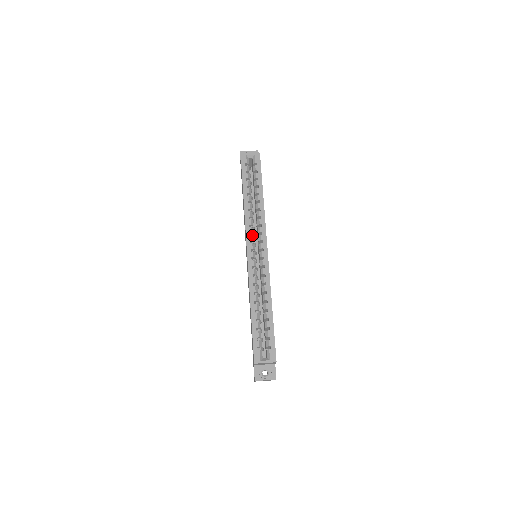
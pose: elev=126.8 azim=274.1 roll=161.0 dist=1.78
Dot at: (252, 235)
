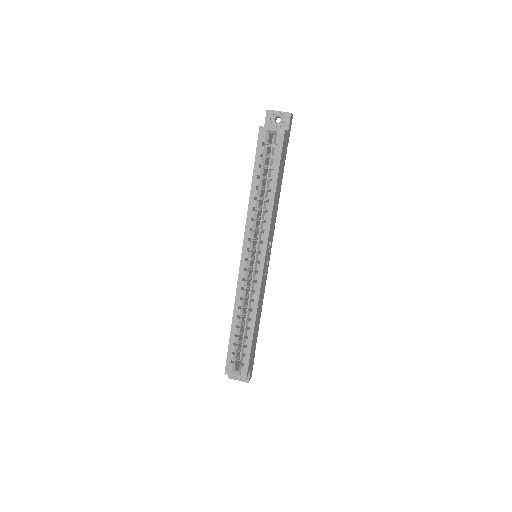
Dot at: (251, 241)
